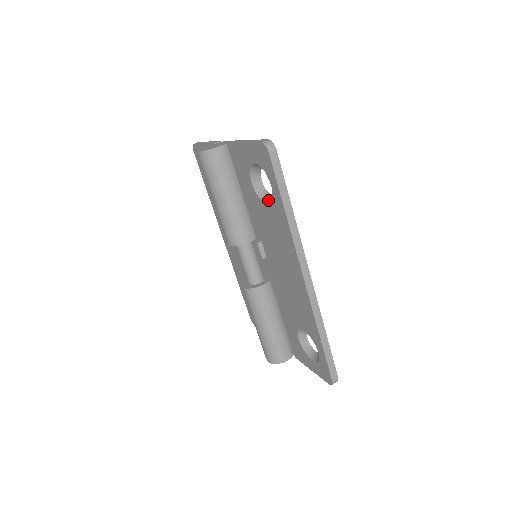
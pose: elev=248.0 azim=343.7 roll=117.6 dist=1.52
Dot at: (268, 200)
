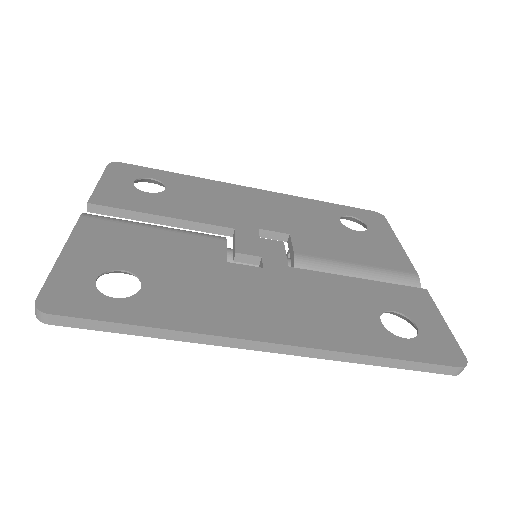
Dot at: occluded
